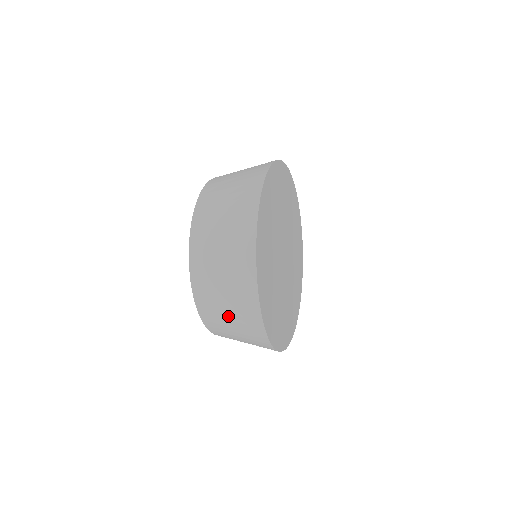
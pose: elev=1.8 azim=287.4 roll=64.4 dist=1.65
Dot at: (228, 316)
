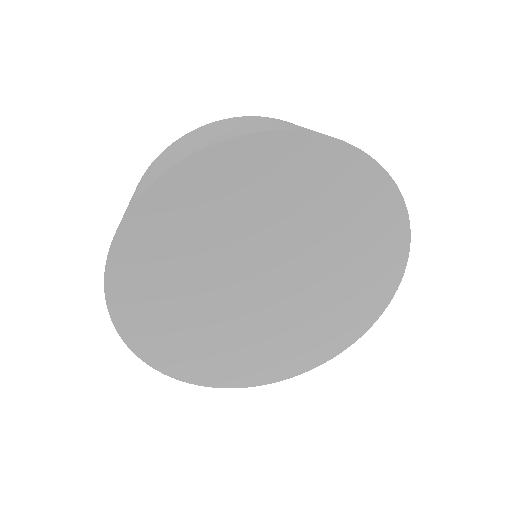
Dot at: occluded
